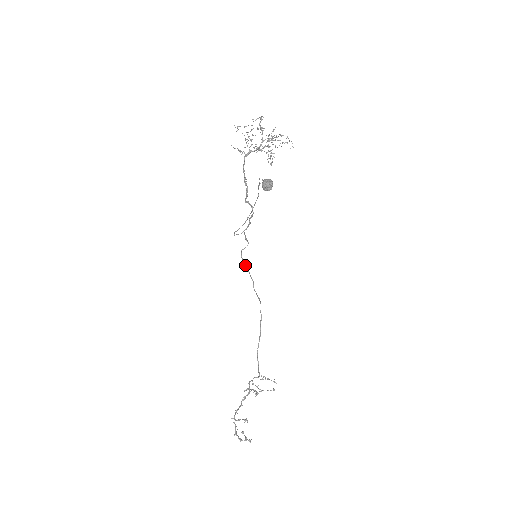
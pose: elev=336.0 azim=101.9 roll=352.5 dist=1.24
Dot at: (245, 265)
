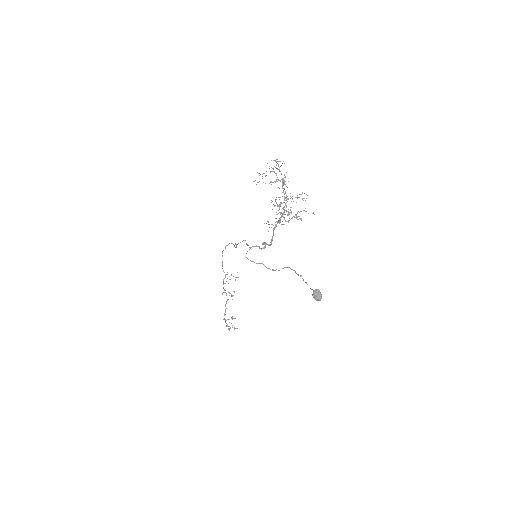
Dot at: occluded
